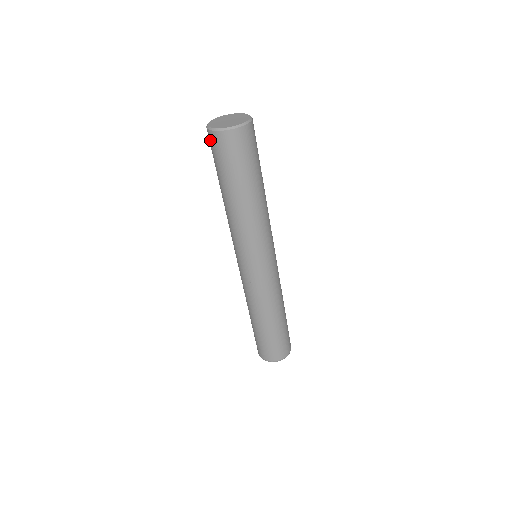
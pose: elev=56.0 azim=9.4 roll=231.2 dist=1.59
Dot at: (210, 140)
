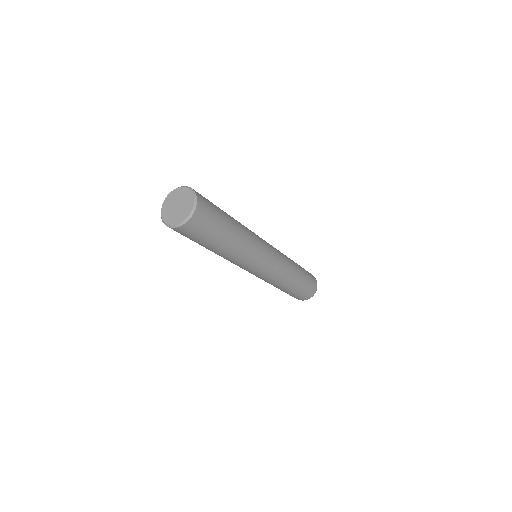
Dot at: occluded
